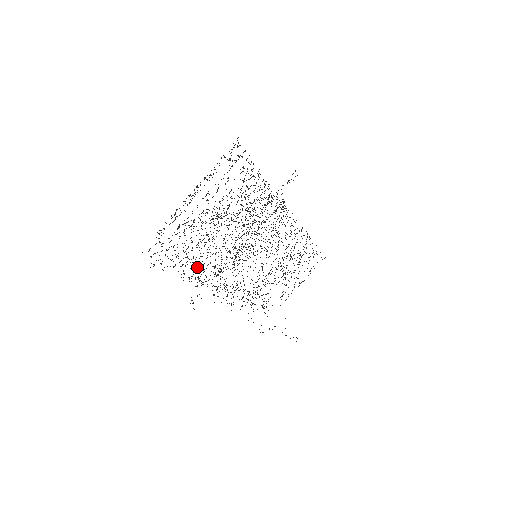
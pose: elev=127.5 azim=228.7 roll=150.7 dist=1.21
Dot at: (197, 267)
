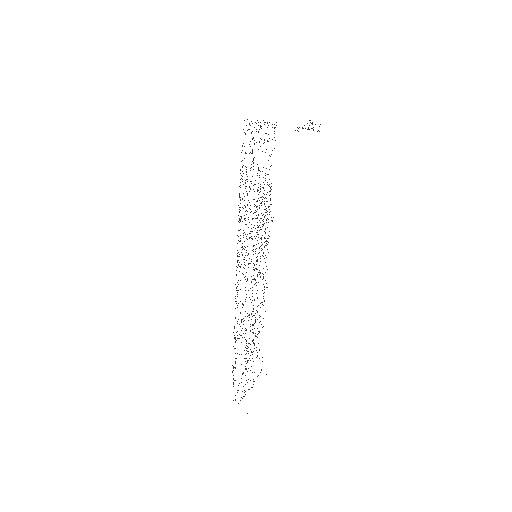
Dot at: occluded
